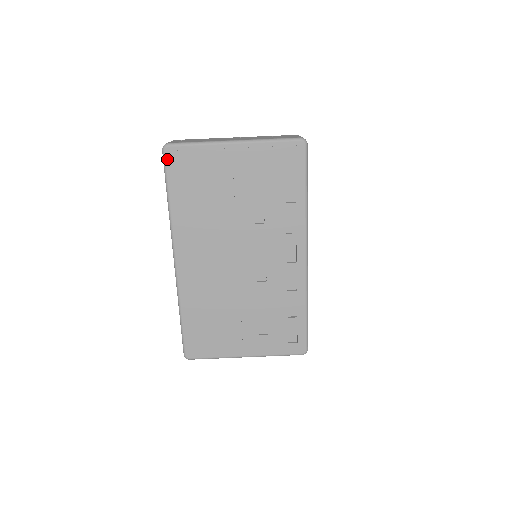
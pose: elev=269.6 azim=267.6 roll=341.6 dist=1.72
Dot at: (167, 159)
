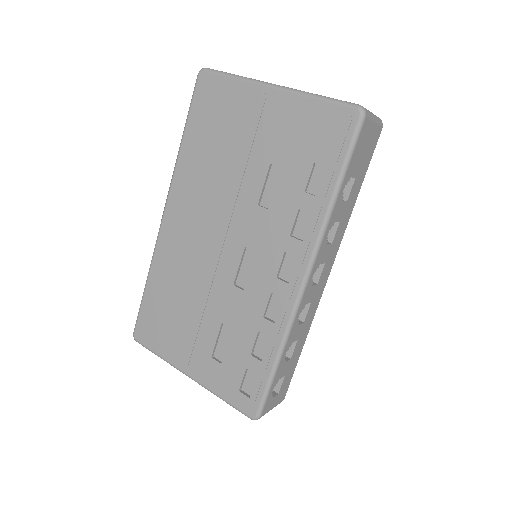
Dot at: (198, 86)
